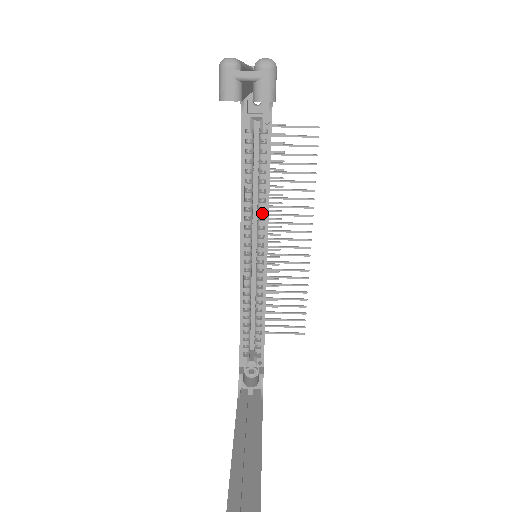
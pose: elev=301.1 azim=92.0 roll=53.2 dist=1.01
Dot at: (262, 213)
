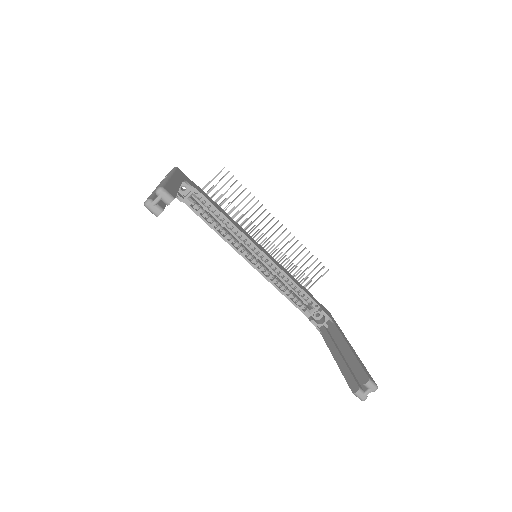
Dot at: (238, 234)
